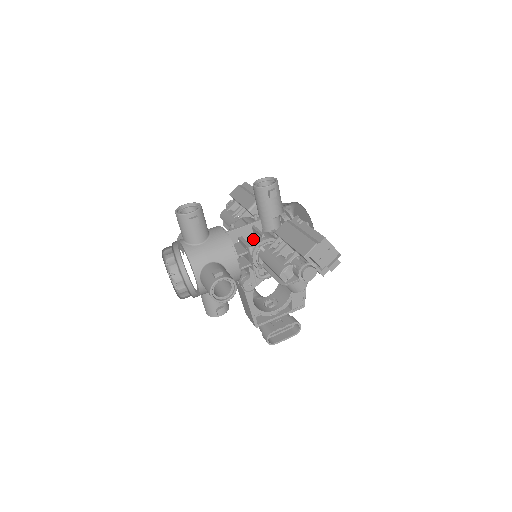
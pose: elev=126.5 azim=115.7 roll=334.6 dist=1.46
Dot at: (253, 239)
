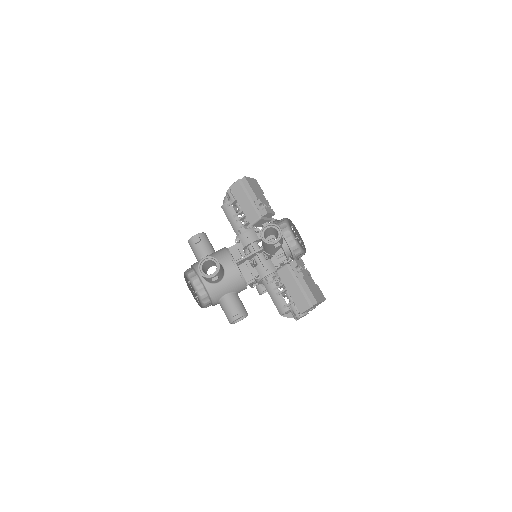
Dot at: (258, 269)
